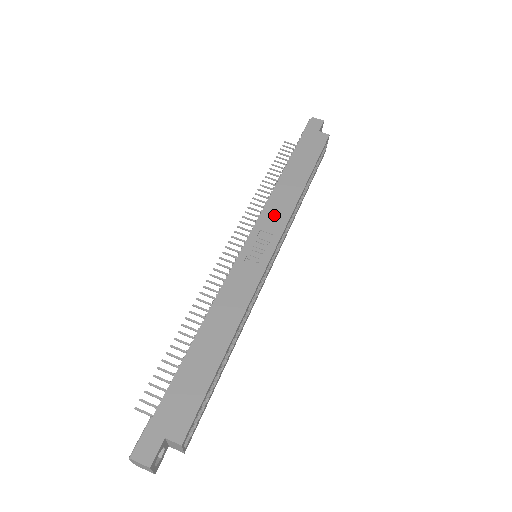
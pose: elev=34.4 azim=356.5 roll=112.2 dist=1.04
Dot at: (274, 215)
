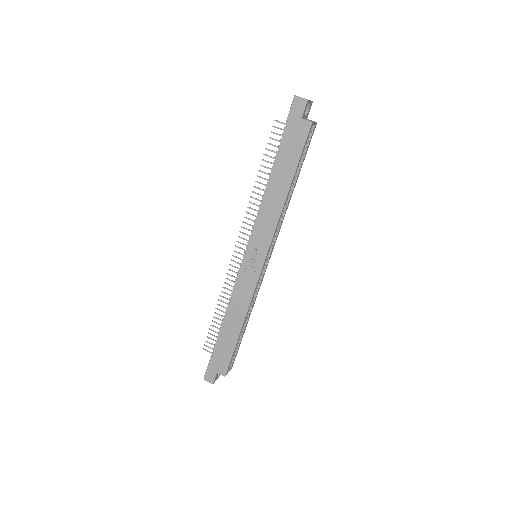
Dot at: (263, 229)
